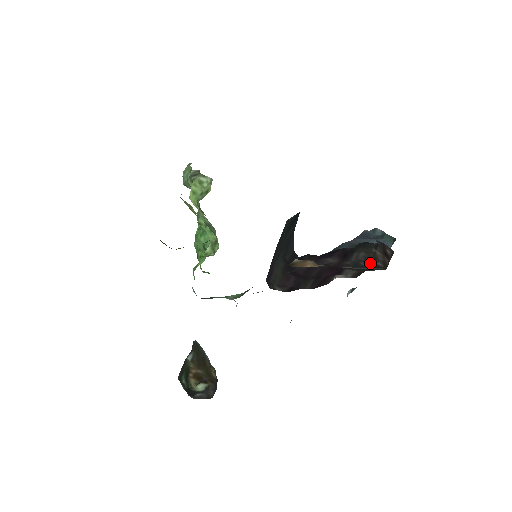
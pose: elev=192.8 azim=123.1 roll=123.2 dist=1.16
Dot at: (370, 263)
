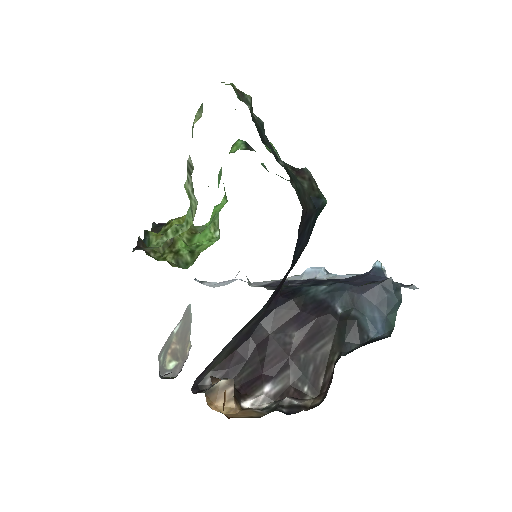
Dot at: (316, 373)
